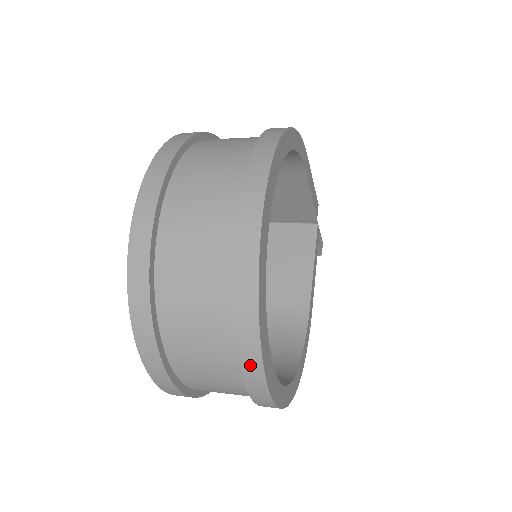
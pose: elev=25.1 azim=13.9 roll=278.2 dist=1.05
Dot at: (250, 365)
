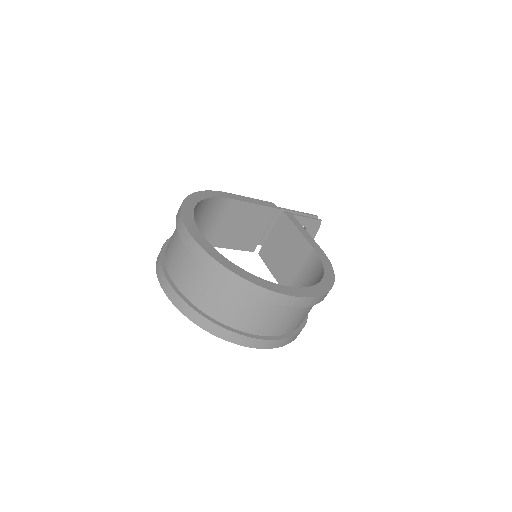
Dot at: (250, 289)
